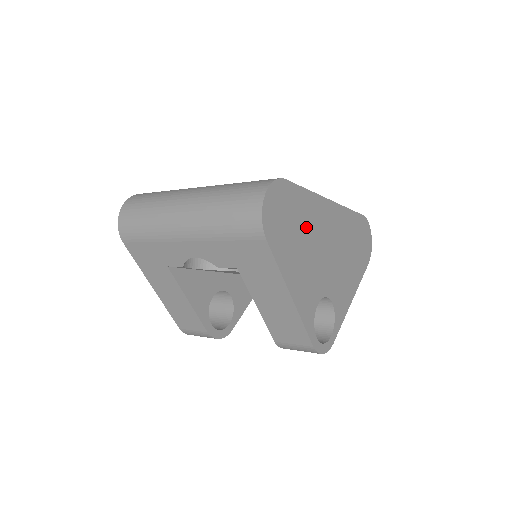
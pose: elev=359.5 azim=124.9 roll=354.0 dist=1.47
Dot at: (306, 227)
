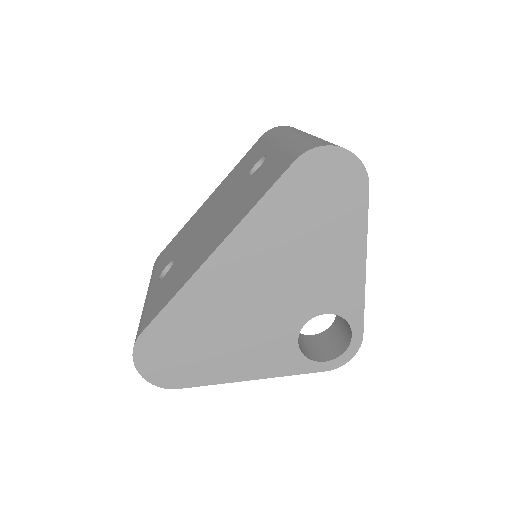
Dot at: (208, 322)
